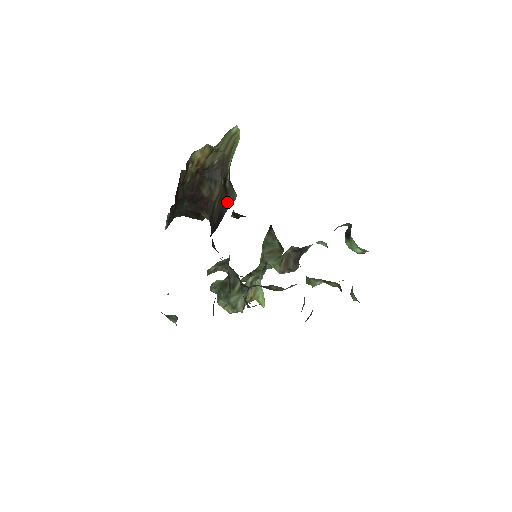
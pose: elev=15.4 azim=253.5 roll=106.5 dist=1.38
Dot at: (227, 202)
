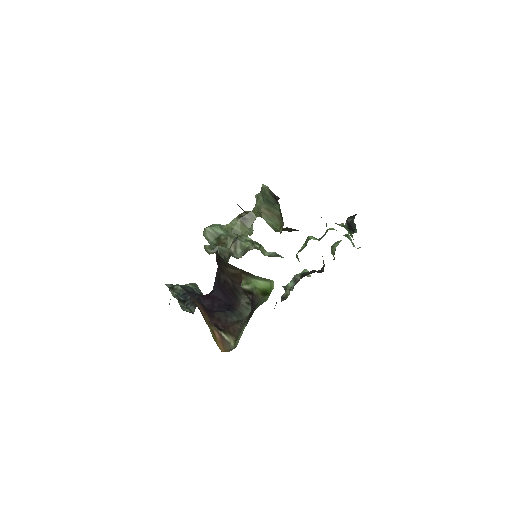
Dot at: (243, 296)
